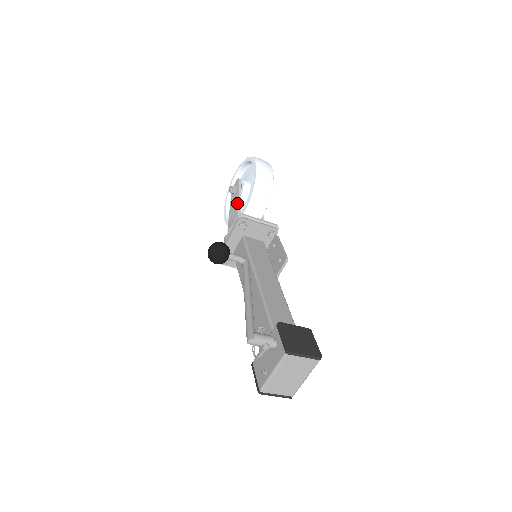
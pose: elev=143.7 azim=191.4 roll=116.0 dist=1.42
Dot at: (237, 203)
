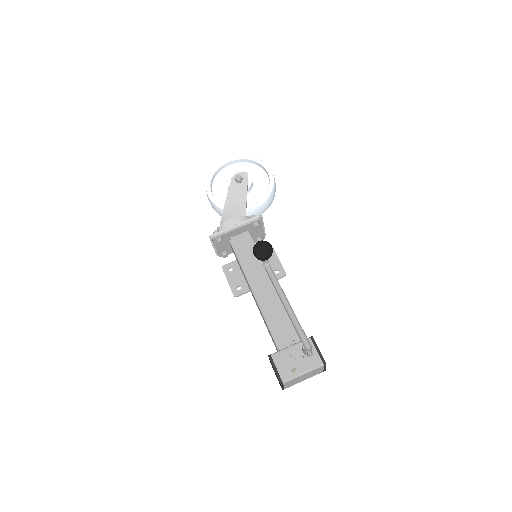
Dot at: (244, 196)
